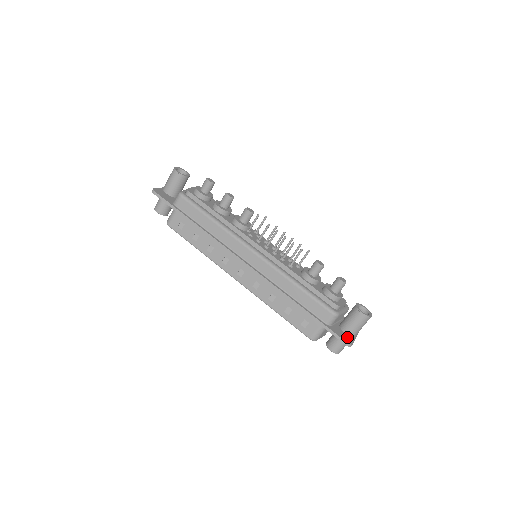
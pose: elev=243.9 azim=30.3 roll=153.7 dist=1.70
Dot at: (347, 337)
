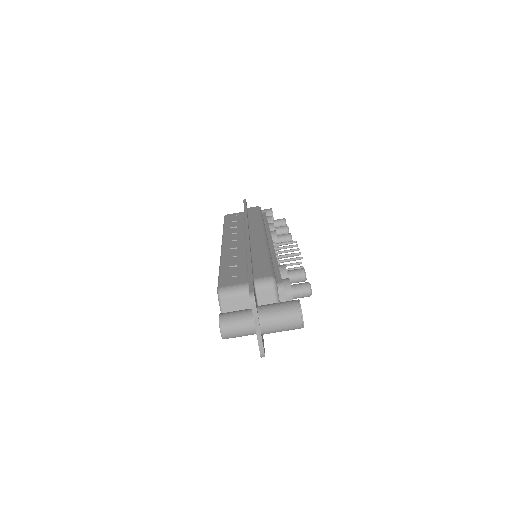
Dot at: (256, 303)
